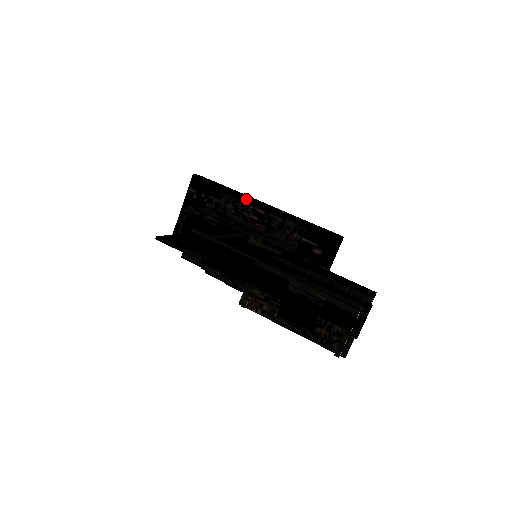
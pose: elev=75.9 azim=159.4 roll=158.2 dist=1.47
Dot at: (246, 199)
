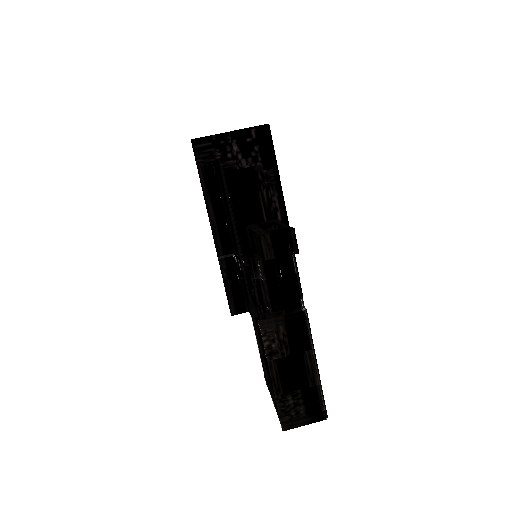
Dot at: (281, 195)
